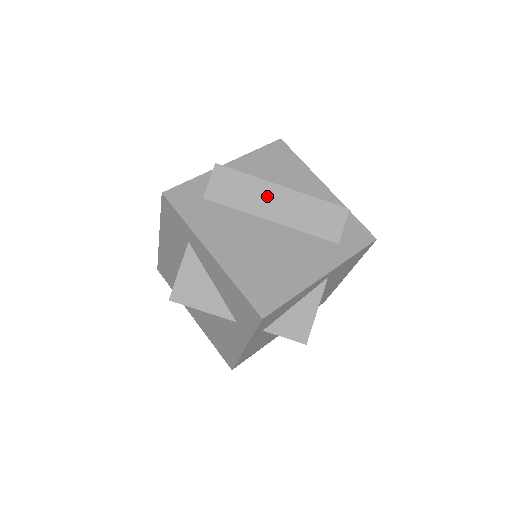
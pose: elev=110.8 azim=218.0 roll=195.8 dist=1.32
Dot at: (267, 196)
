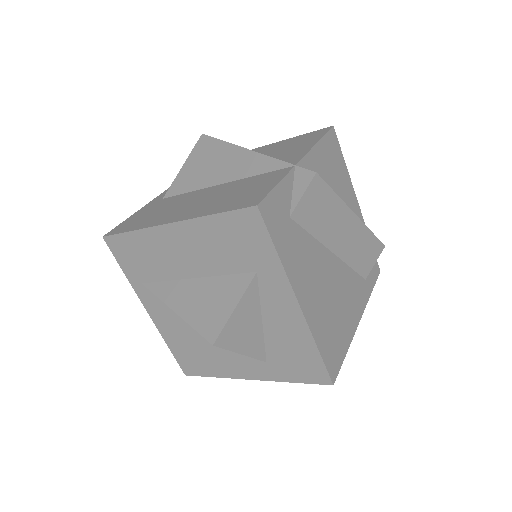
Dot at: (341, 224)
